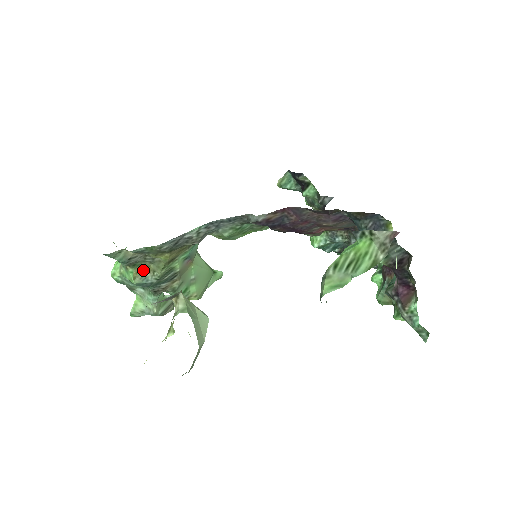
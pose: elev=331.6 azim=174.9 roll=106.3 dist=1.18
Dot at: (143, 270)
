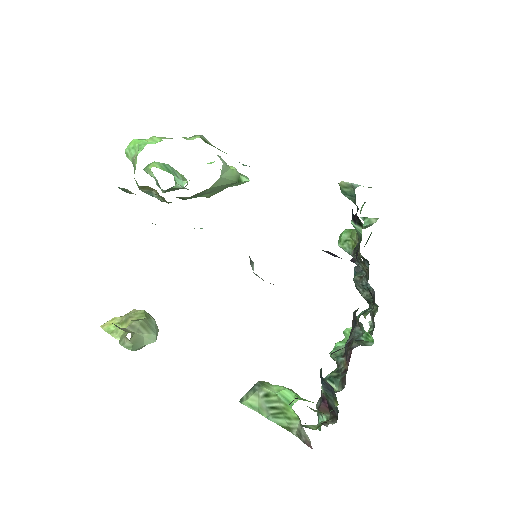
Dot at: (150, 188)
